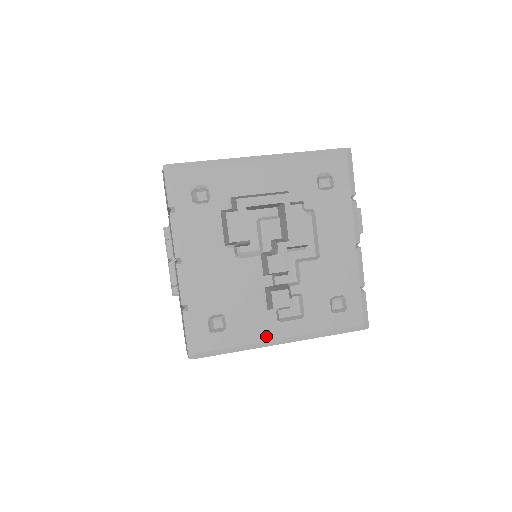
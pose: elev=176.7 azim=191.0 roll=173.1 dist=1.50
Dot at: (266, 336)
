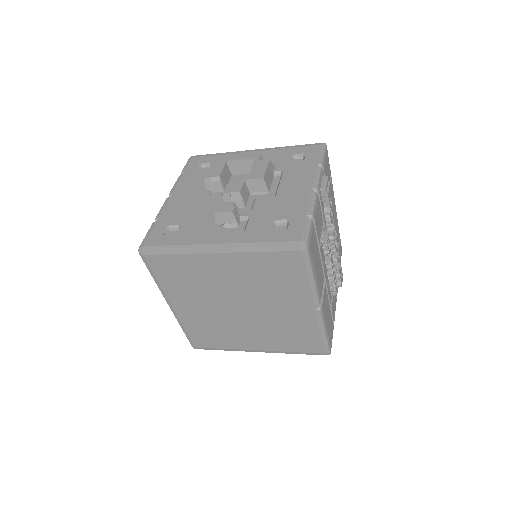
Dot at: (205, 241)
